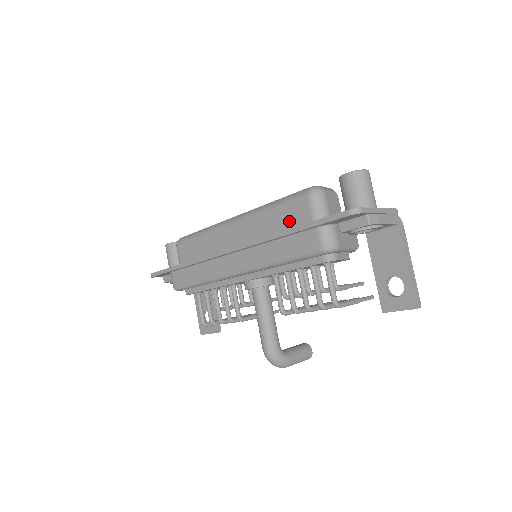
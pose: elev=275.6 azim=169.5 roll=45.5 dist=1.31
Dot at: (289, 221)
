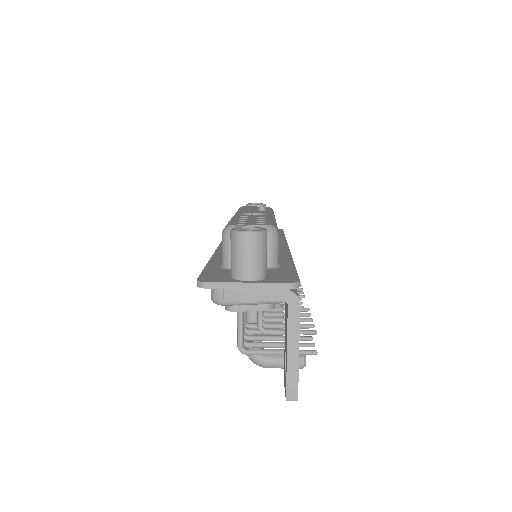
Dot at: occluded
